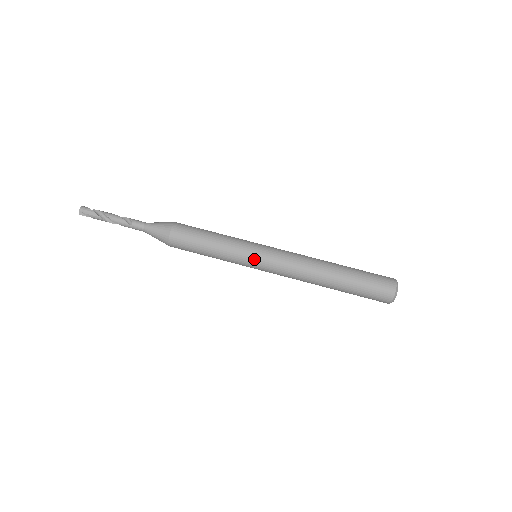
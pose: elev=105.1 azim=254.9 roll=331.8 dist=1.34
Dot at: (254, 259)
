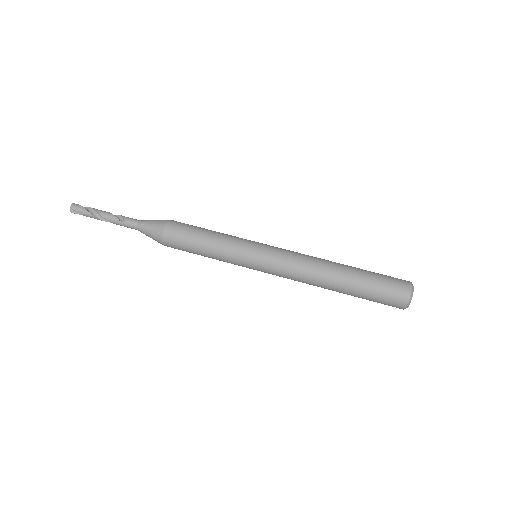
Dot at: (253, 258)
